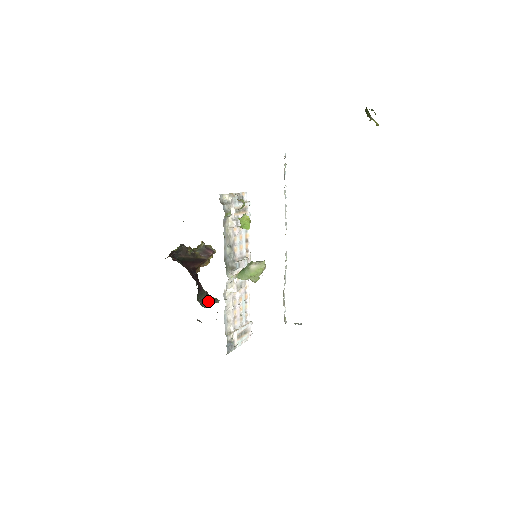
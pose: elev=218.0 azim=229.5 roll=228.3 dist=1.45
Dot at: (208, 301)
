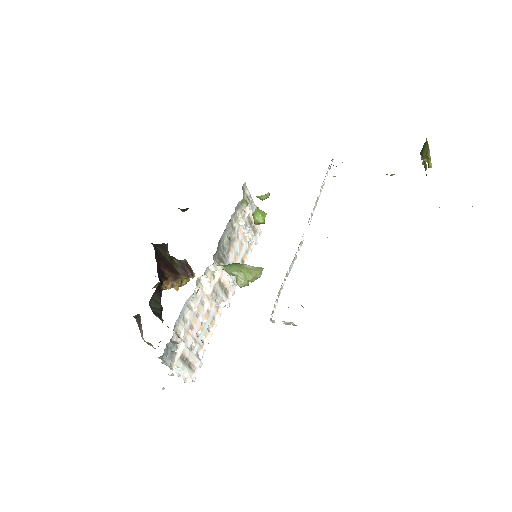
Dot at: (159, 316)
